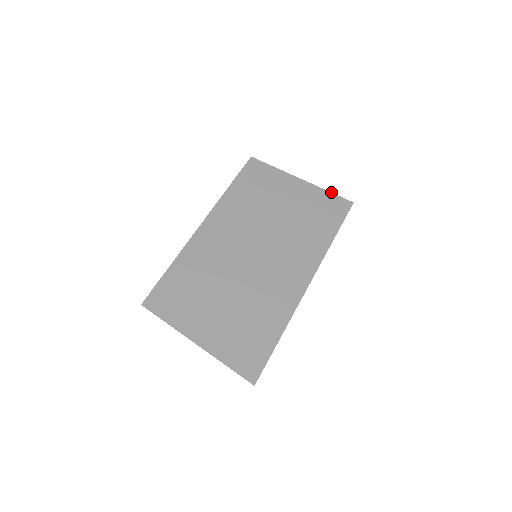
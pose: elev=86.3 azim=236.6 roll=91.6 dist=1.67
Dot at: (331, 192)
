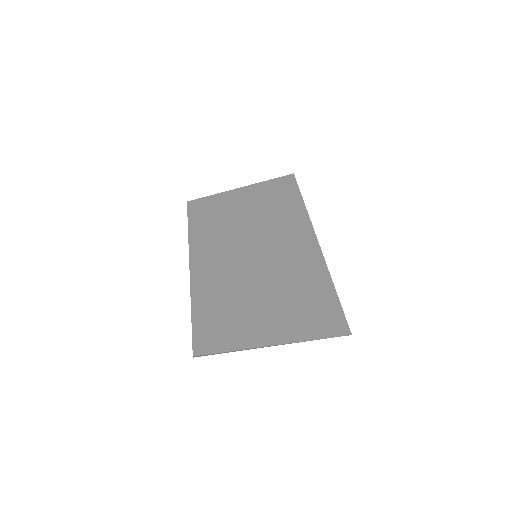
Dot at: (270, 179)
